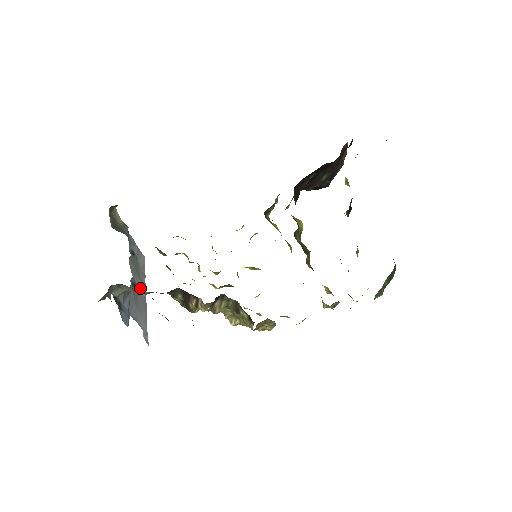
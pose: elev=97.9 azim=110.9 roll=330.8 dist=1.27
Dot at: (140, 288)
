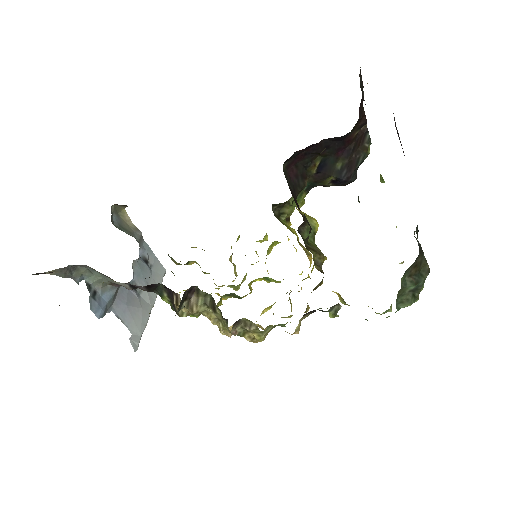
Dot at: (145, 294)
